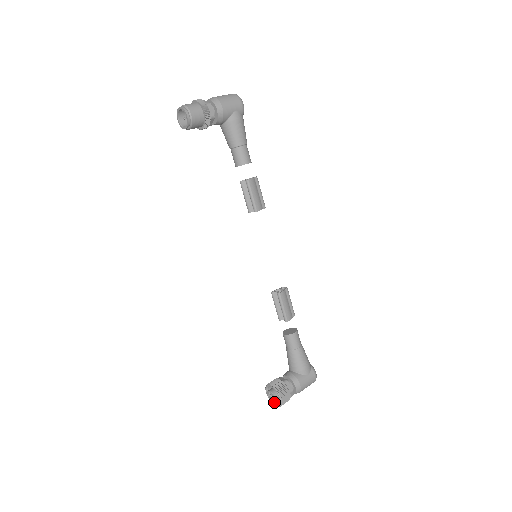
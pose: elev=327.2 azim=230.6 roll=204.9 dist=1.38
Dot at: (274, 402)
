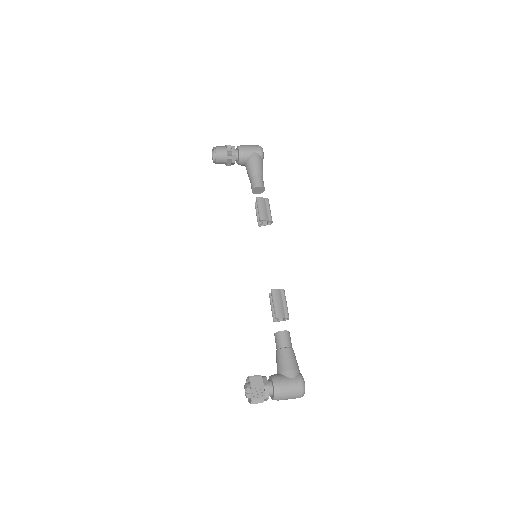
Dot at: (250, 400)
